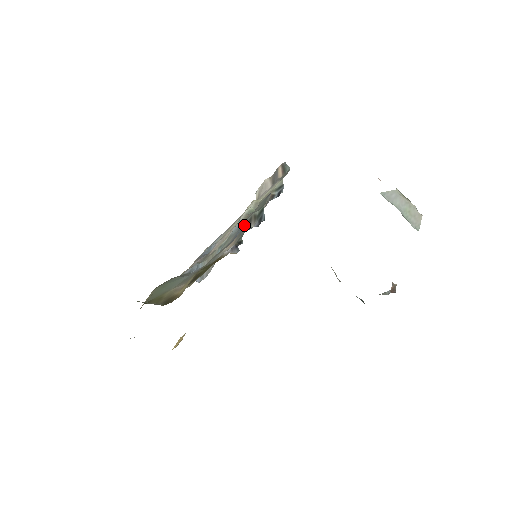
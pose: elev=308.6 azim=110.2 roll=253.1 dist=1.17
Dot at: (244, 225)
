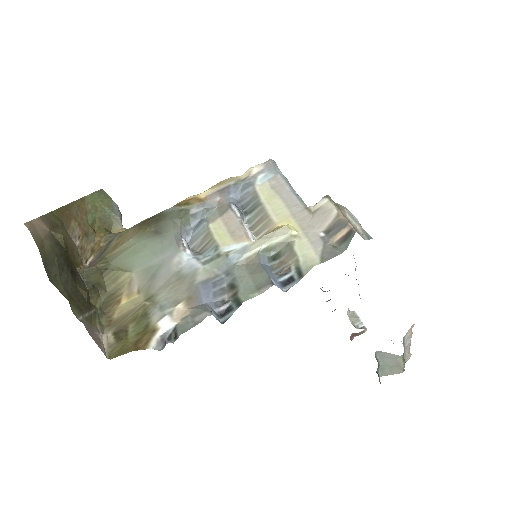
Dot at: (204, 311)
